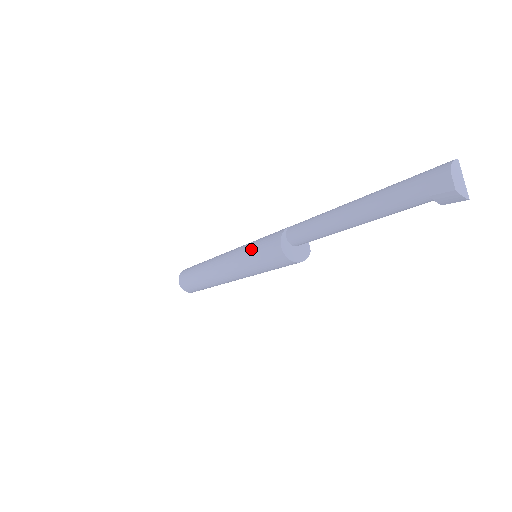
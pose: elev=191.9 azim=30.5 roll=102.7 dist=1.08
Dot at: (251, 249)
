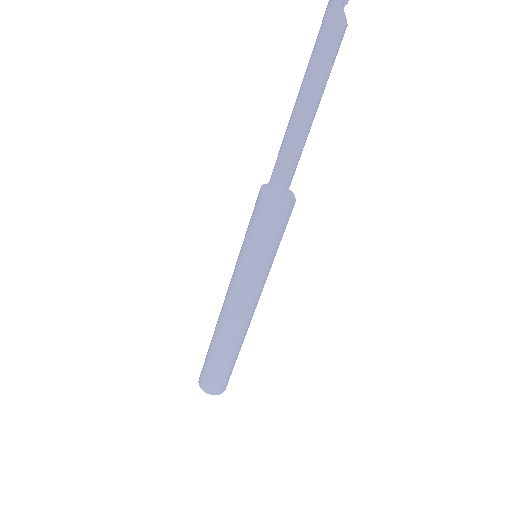
Dot at: (245, 234)
